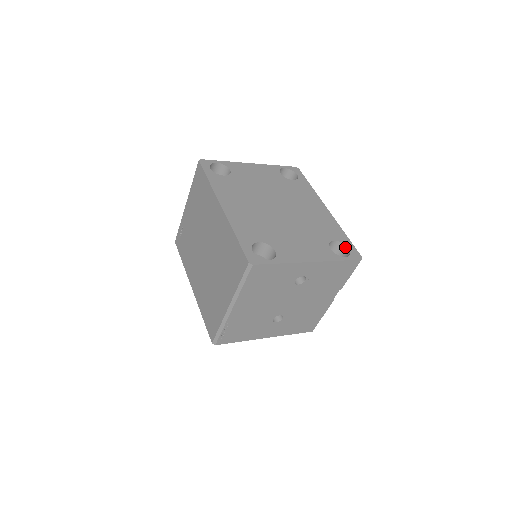
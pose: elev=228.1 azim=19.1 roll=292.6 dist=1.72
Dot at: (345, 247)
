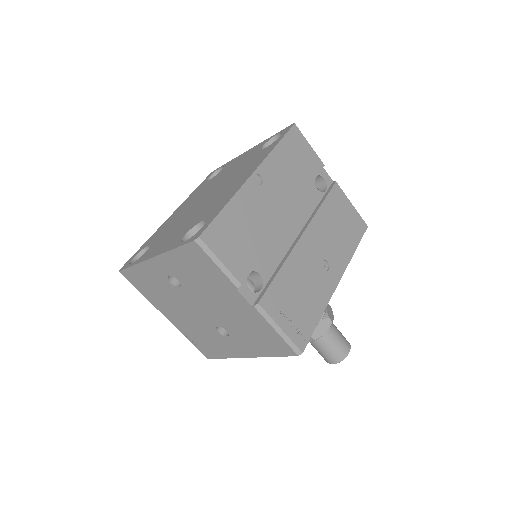
Dot at: occluded
